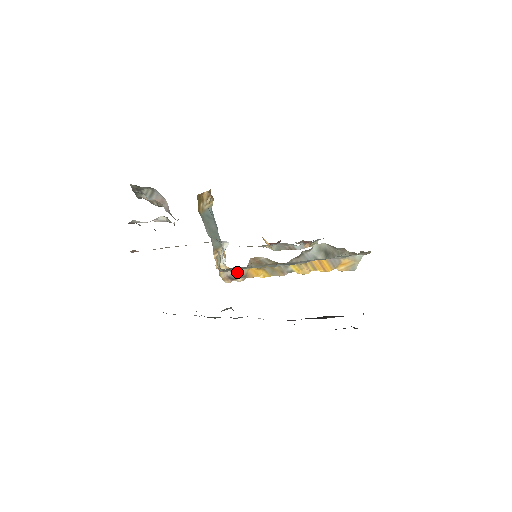
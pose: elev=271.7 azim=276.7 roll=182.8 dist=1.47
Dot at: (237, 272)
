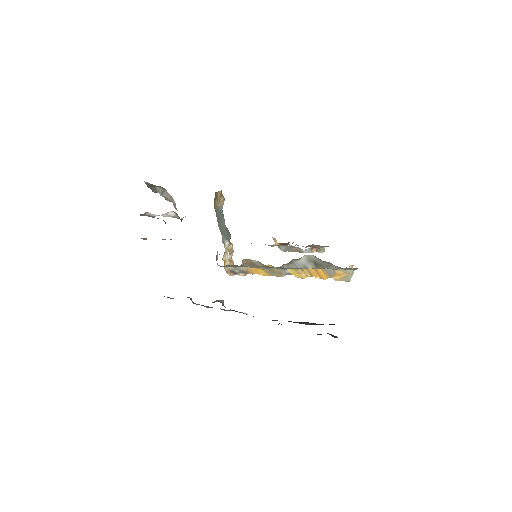
Dot at: (238, 268)
